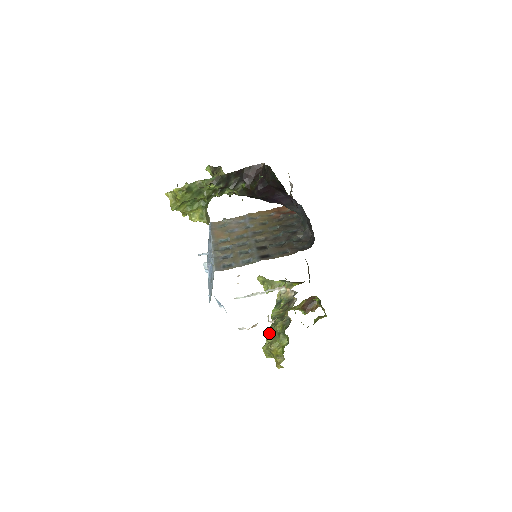
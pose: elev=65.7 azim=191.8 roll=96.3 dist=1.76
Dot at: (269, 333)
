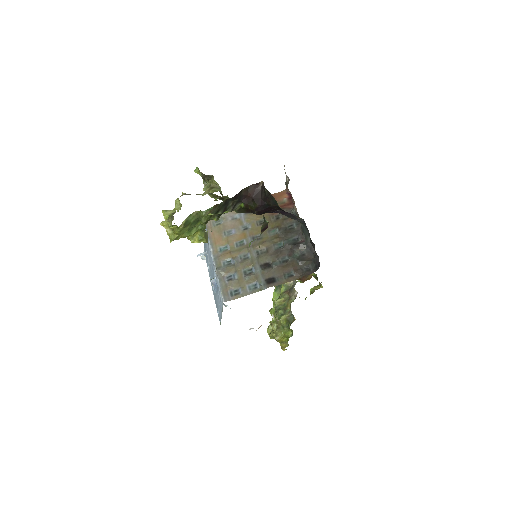
Dot at: (273, 320)
